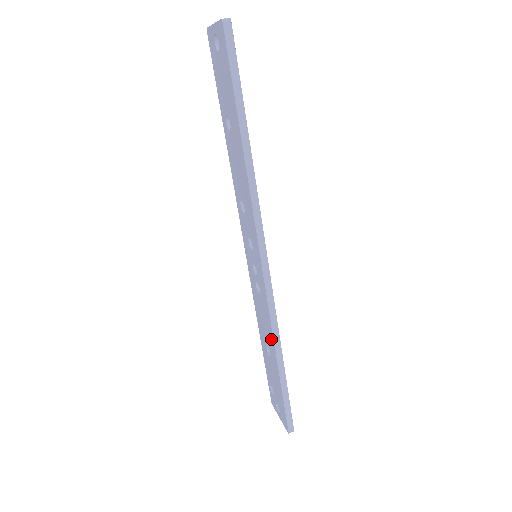
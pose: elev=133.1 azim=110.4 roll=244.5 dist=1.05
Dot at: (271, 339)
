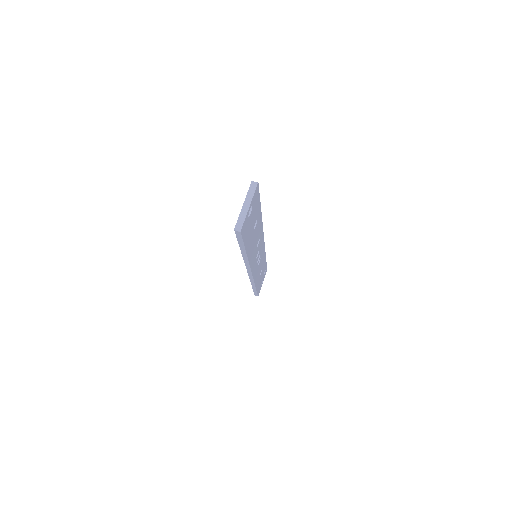
Dot at: occluded
